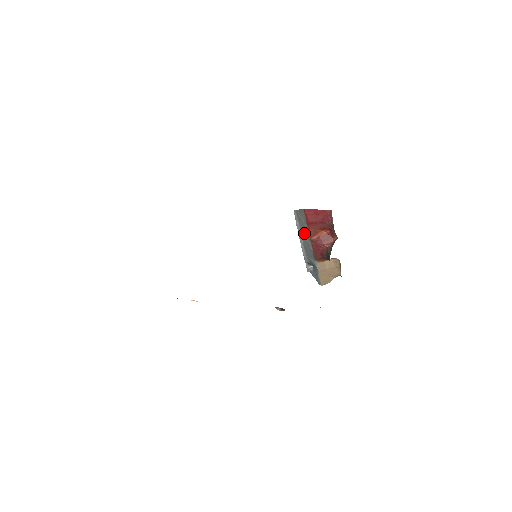
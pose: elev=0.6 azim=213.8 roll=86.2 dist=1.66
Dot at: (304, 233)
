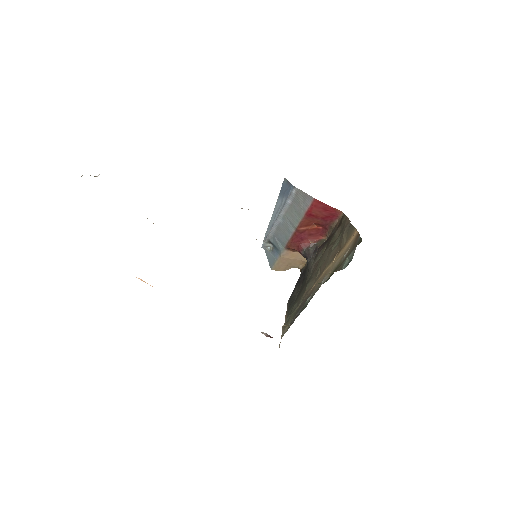
Dot at: (291, 216)
